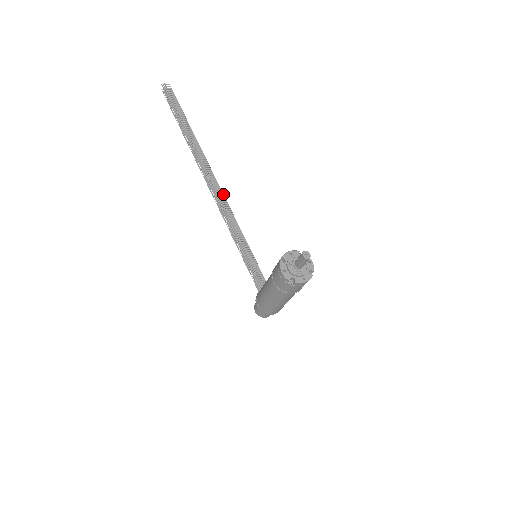
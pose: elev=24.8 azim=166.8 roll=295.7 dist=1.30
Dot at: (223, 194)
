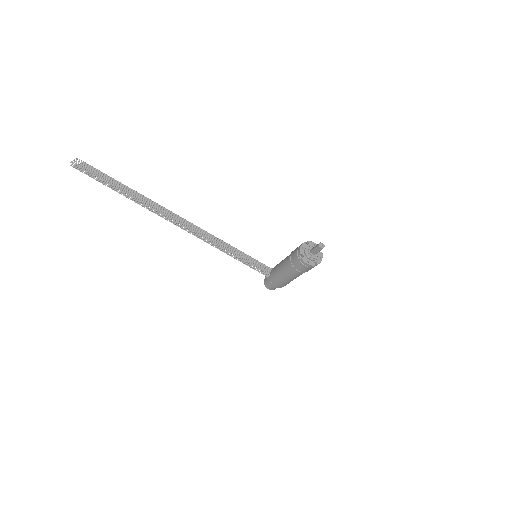
Dot at: (195, 225)
